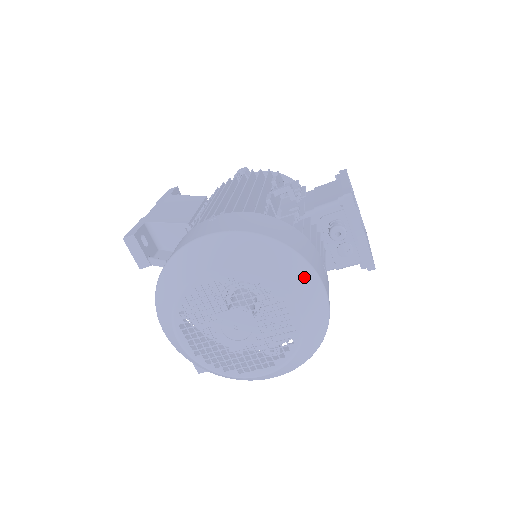
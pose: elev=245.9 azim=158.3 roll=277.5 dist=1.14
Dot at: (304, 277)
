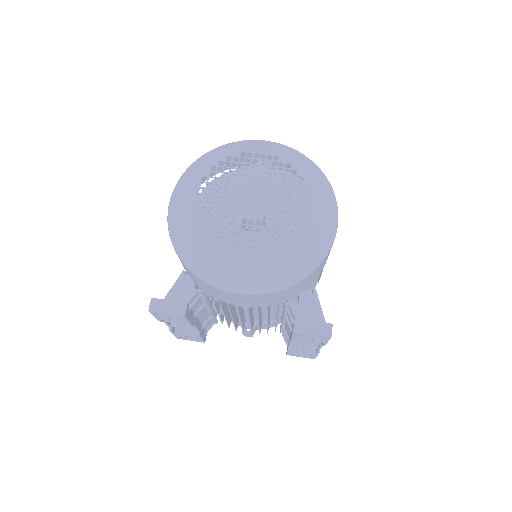
Dot at: (241, 143)
